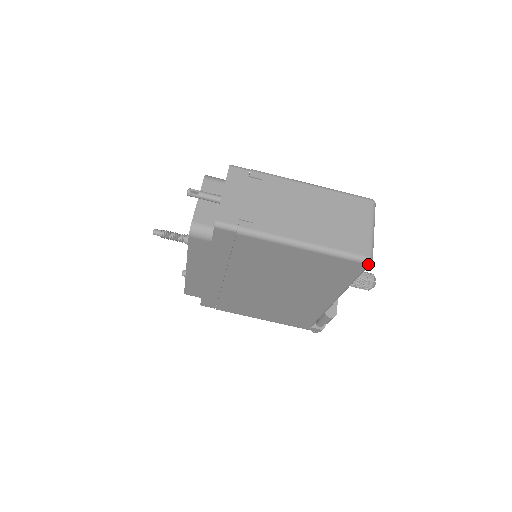
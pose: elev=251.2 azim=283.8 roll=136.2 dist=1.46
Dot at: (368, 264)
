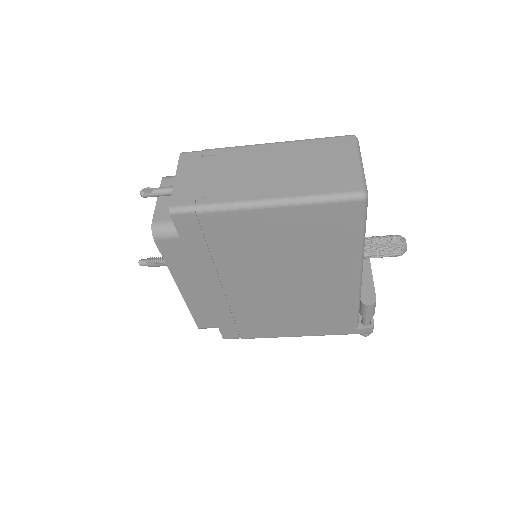
Dot at: (363, 200)
